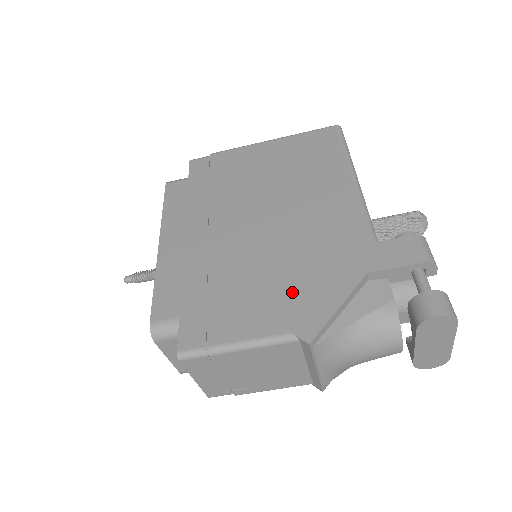
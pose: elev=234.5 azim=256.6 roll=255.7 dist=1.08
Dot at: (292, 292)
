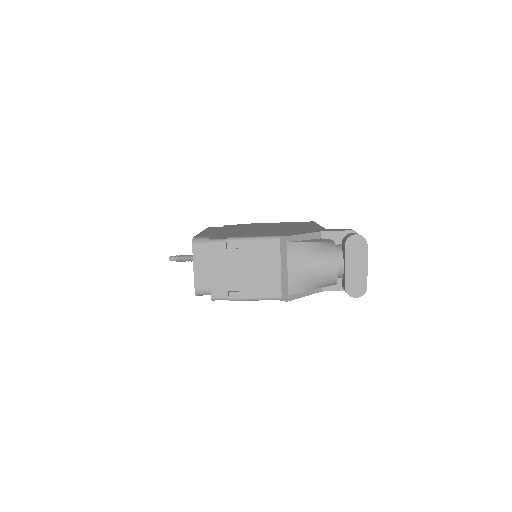
Dot at: (279, 233)
